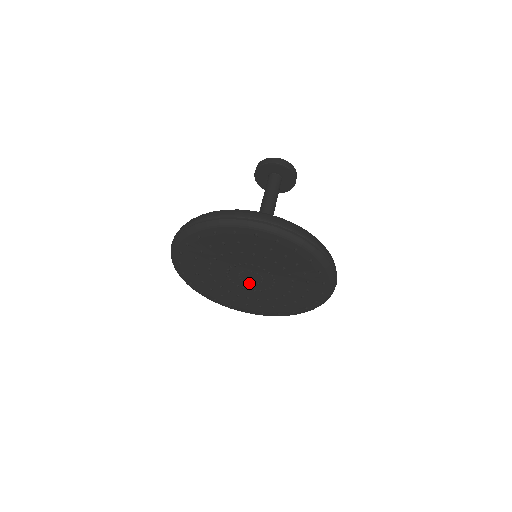
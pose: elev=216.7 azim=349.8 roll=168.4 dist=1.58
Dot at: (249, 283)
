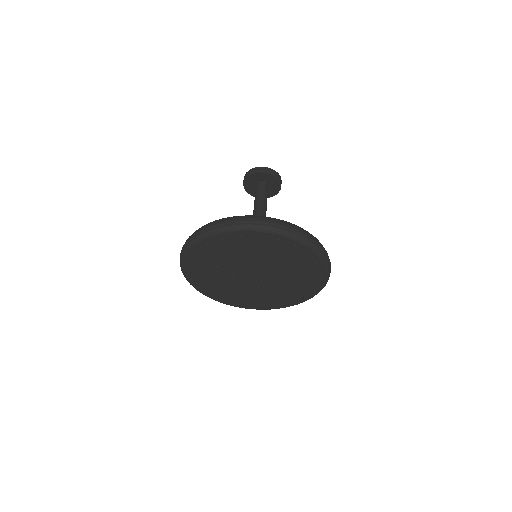
Dot at: (258, 281)
